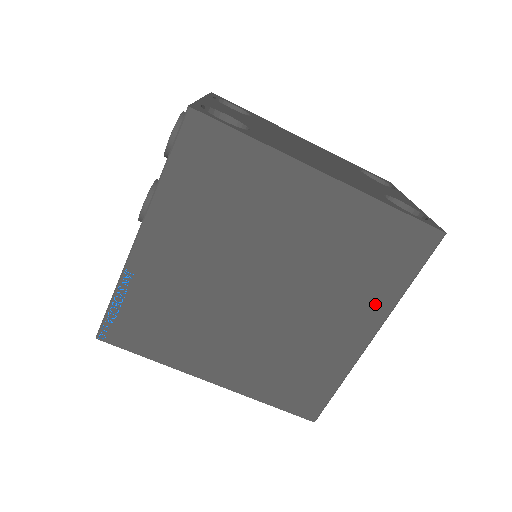
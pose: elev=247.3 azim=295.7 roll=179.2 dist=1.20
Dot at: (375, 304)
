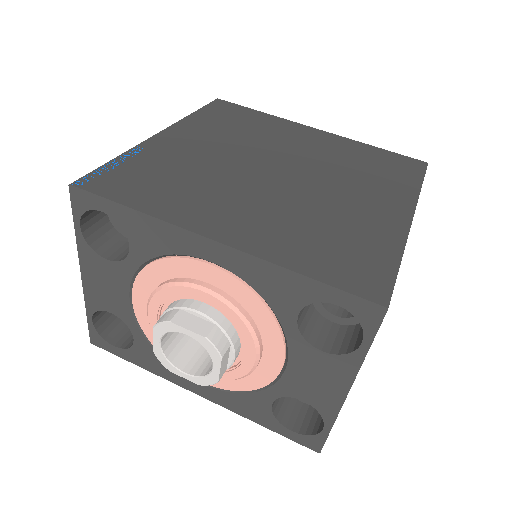
Dot at: (396, 194)
